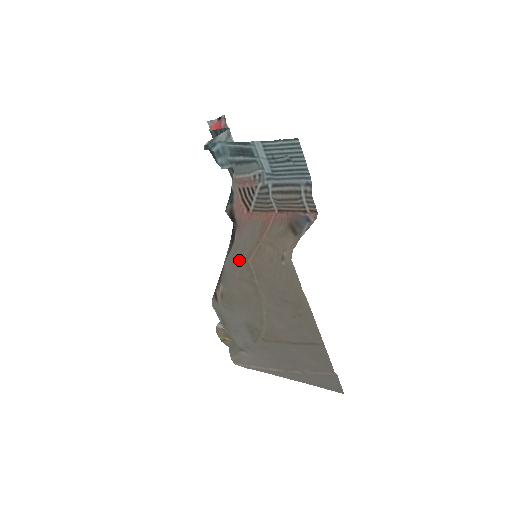
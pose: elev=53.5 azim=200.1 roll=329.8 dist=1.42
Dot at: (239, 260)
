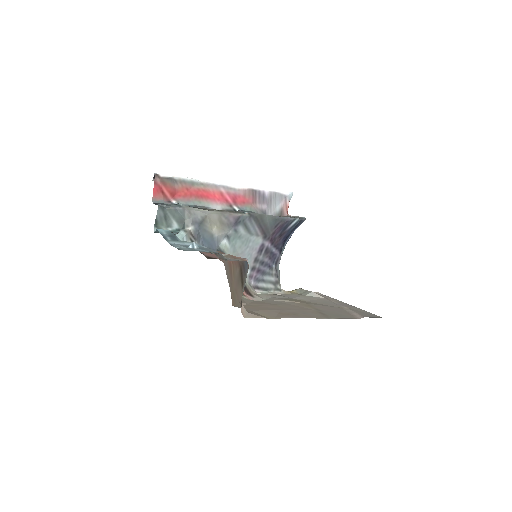
Dot at: occluded
